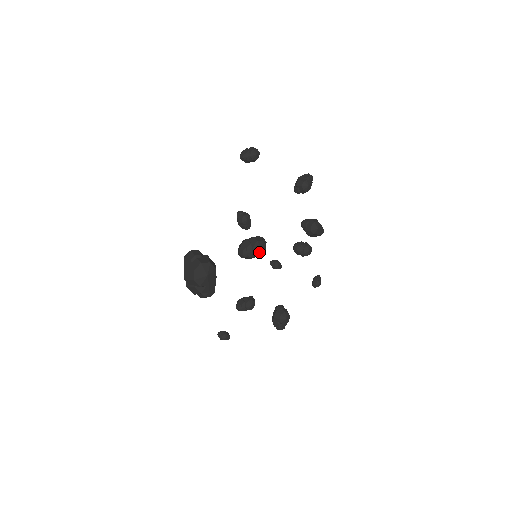
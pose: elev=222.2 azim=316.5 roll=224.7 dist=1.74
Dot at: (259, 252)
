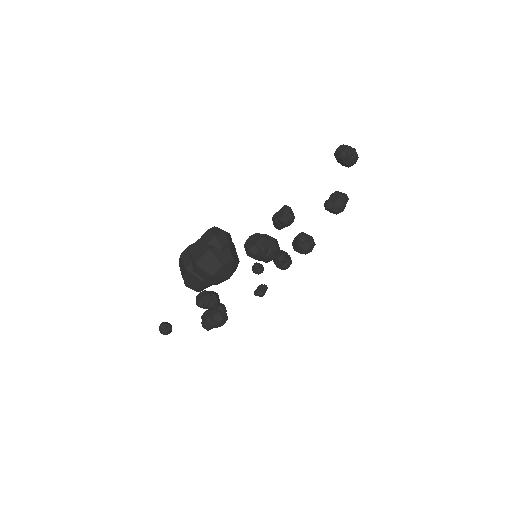
Dot at: (270, 260)
